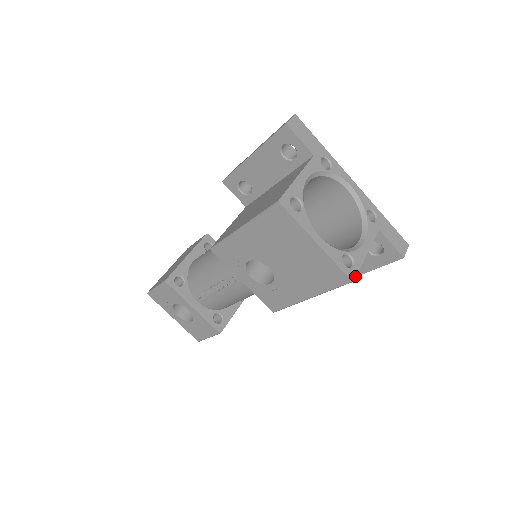
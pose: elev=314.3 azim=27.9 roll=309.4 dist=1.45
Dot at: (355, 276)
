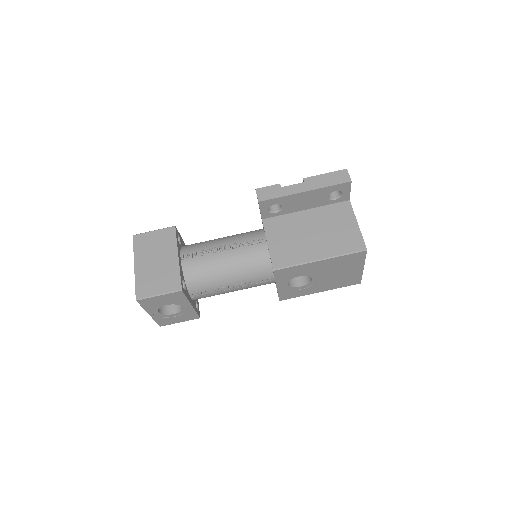
Dot at: occluded
